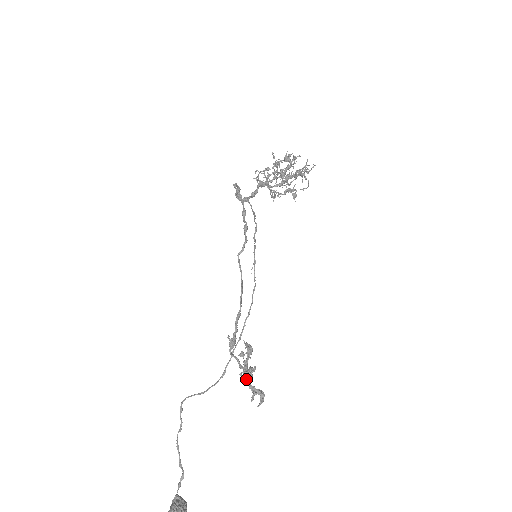
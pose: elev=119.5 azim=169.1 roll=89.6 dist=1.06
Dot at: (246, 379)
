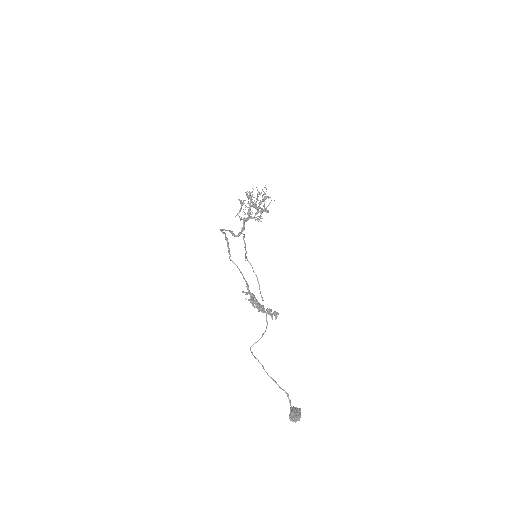
Dot at: occluded
